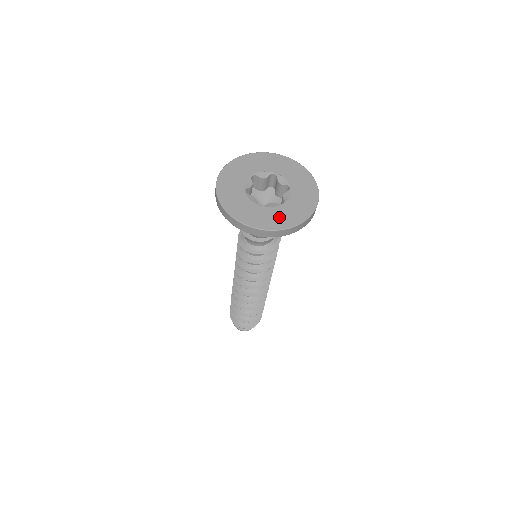
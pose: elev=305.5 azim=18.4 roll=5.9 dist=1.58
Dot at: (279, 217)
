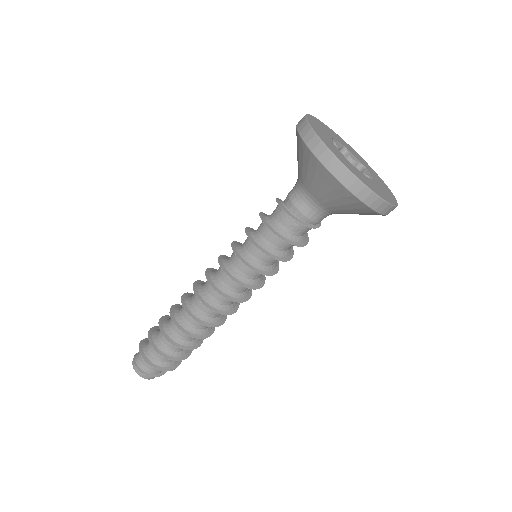
Dot at: (382, 191)
